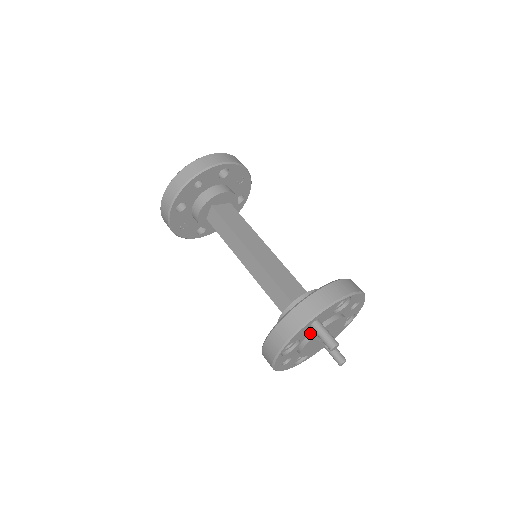
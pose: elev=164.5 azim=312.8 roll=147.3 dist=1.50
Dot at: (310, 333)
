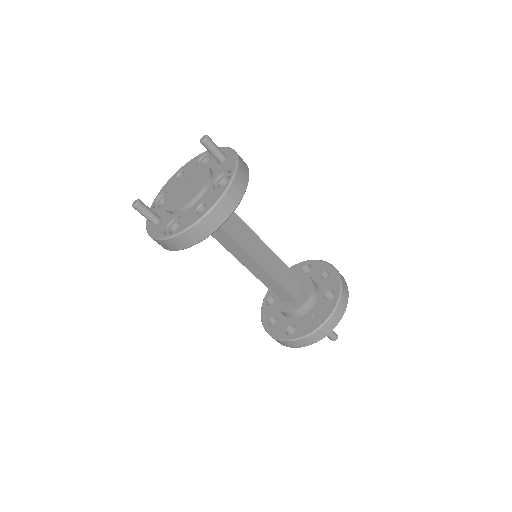
Dot at: occluded
